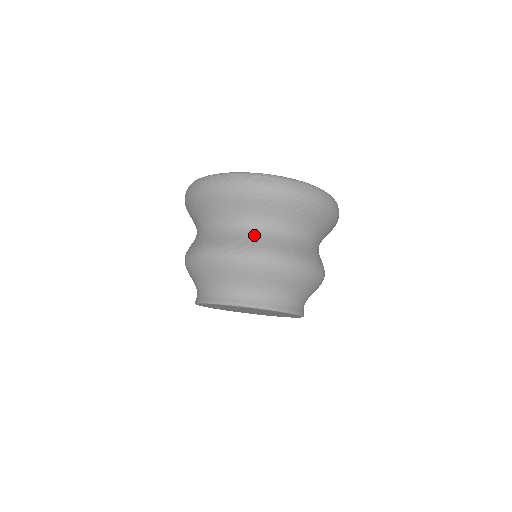
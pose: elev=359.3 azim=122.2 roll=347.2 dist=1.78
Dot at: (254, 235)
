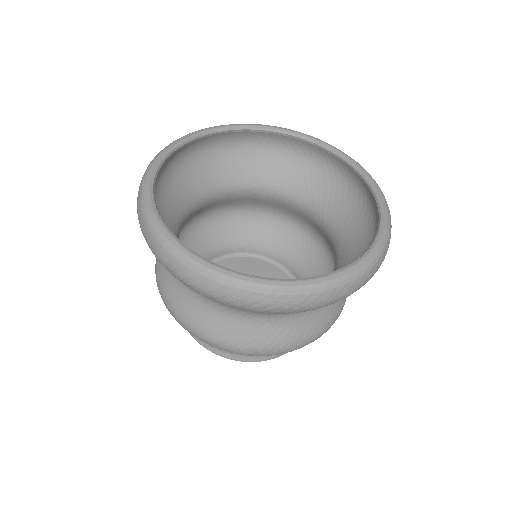
Dot at: (251, 325)
